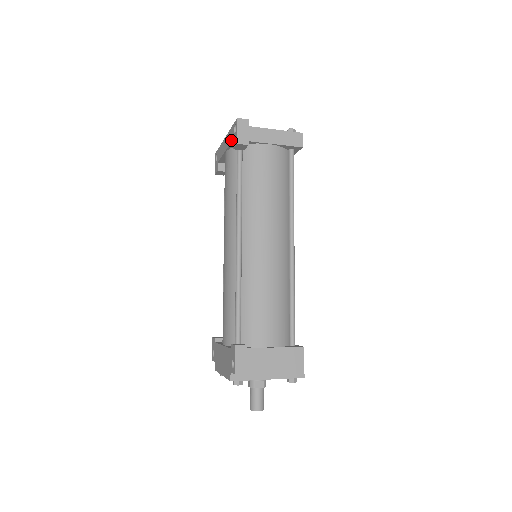
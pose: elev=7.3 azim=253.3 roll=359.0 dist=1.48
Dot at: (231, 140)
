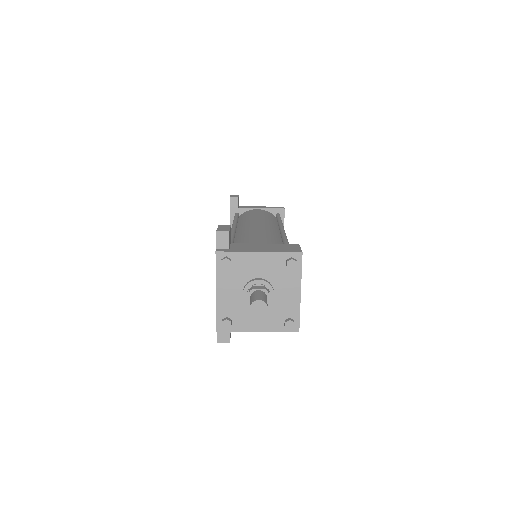
Dot at: (230, 213)
